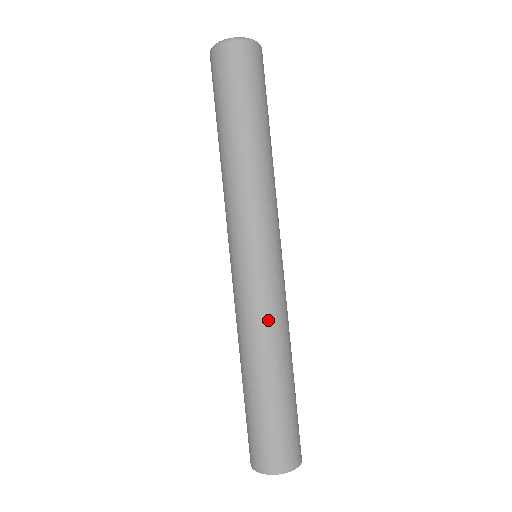
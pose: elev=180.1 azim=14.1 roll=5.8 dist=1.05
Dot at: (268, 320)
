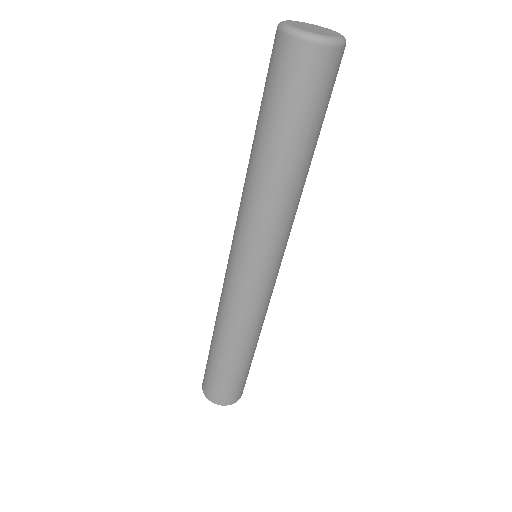
Dot at: (244, 318)
